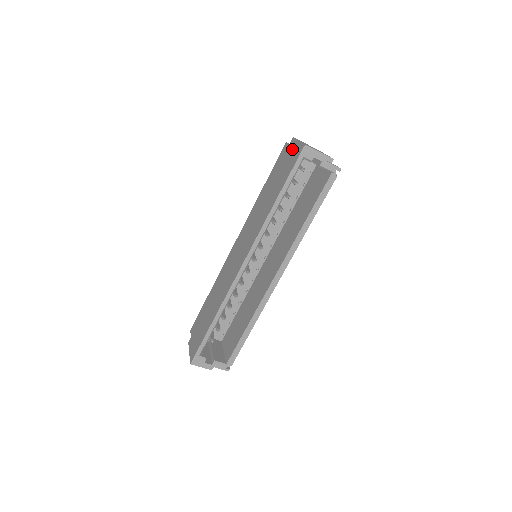
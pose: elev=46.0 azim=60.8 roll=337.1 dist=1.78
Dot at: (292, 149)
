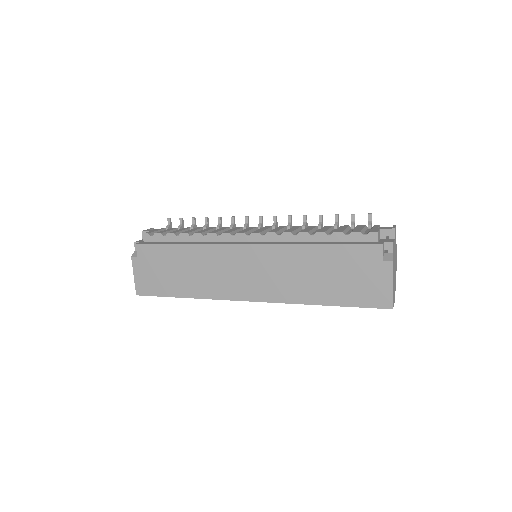
Dot at: (380, 279)
